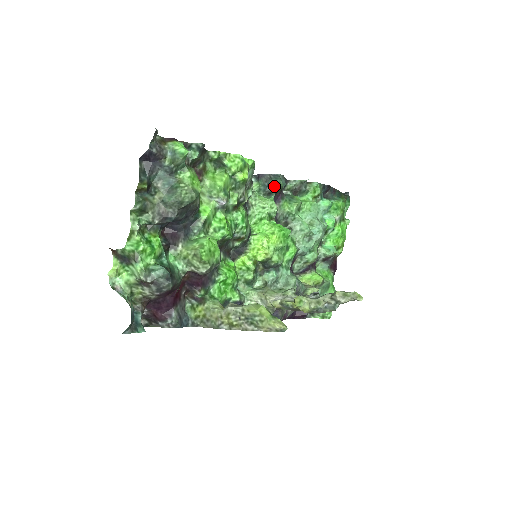
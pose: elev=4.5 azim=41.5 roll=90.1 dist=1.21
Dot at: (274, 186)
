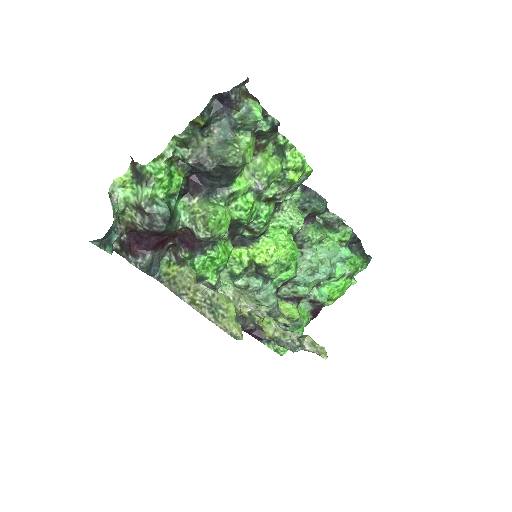
Dot at: (313, 206)
